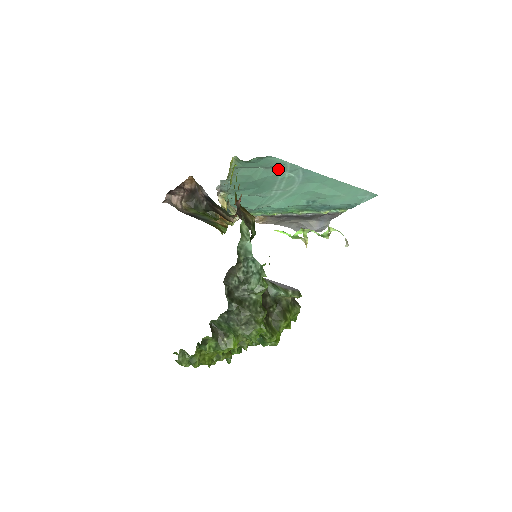
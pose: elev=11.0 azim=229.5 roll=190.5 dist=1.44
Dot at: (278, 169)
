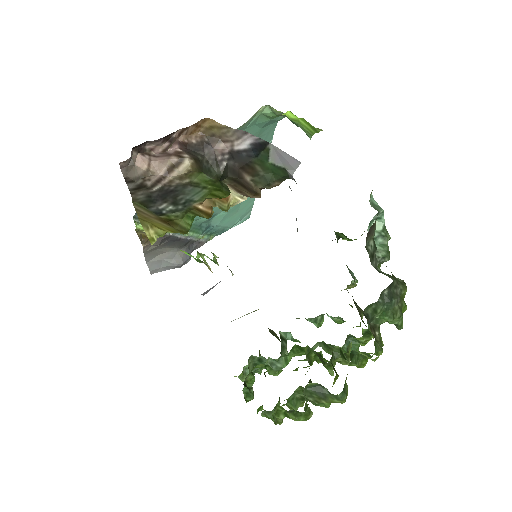
Dot at: occluded
